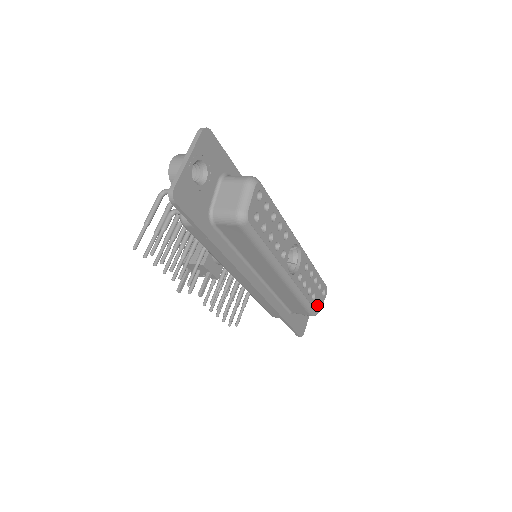
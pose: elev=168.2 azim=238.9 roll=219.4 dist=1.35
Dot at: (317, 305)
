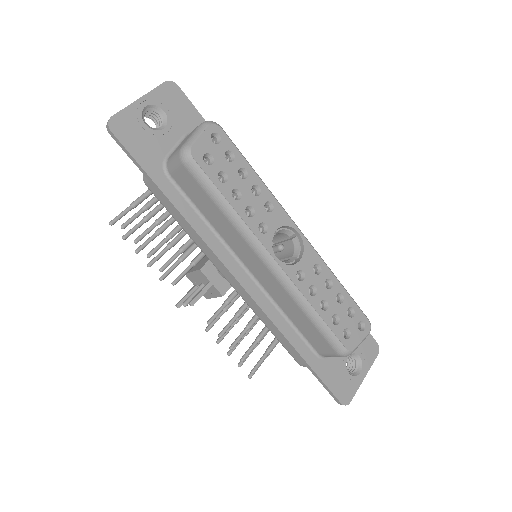
Dot at: (346, 338)
